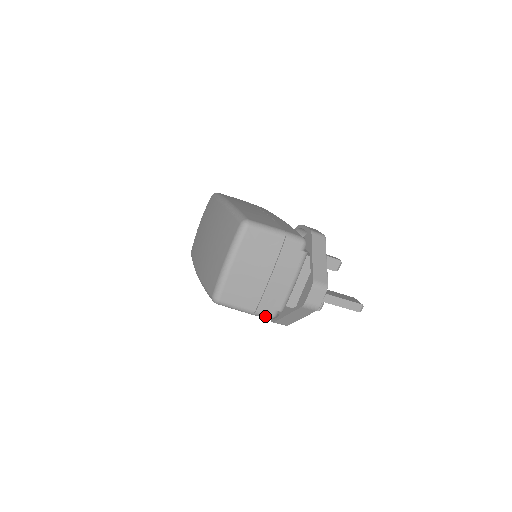
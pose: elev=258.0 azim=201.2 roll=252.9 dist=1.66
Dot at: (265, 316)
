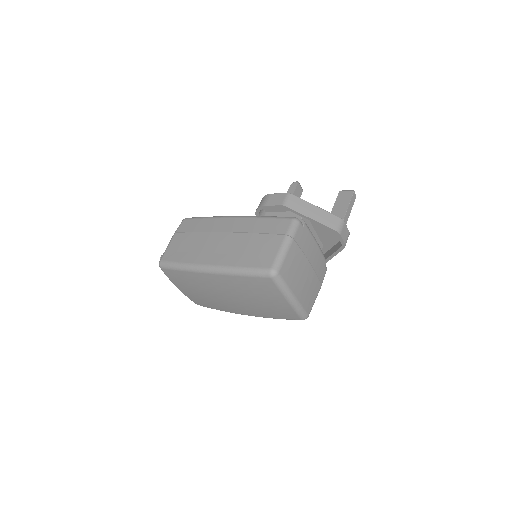
Dot at: occluded
